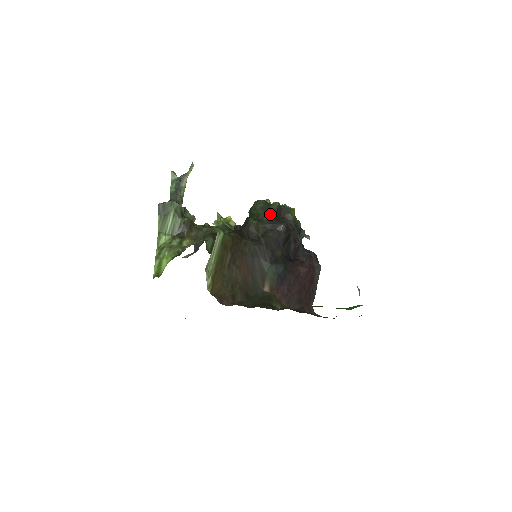
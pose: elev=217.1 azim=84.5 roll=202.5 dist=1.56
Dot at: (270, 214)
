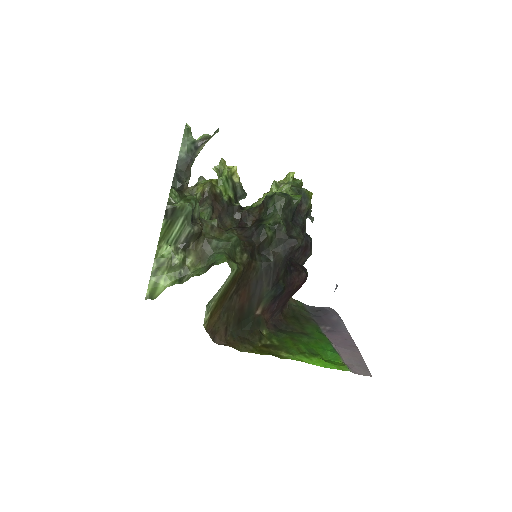
Dot at: (288, 218)
